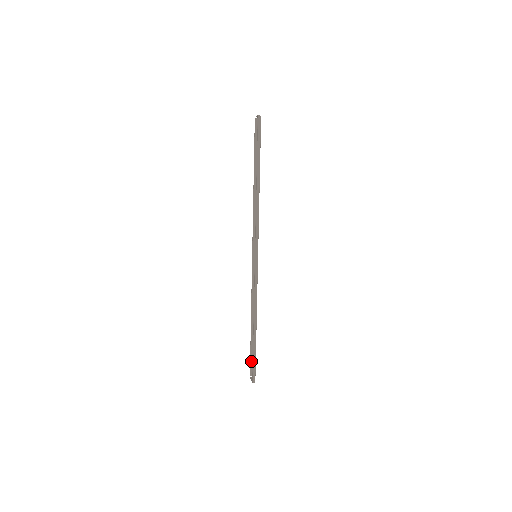
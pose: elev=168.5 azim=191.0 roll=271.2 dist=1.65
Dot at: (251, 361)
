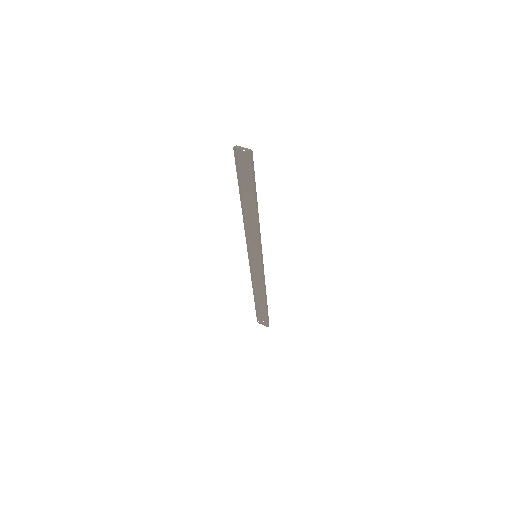
Dot at: (257, 314)
